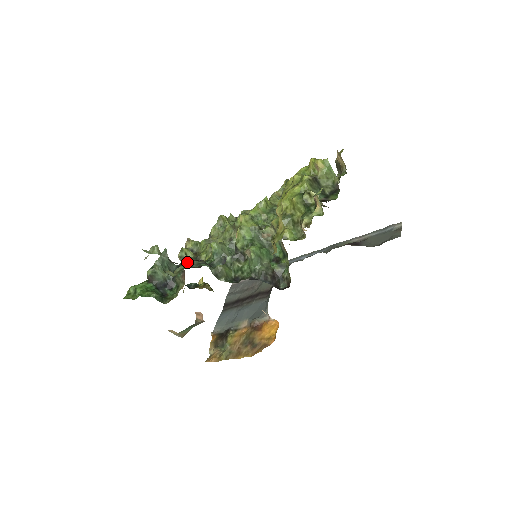
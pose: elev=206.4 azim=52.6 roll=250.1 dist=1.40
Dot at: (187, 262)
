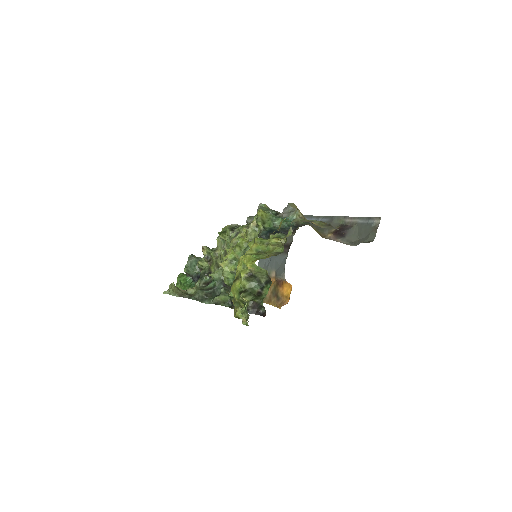
Dot at: (196, 293)
